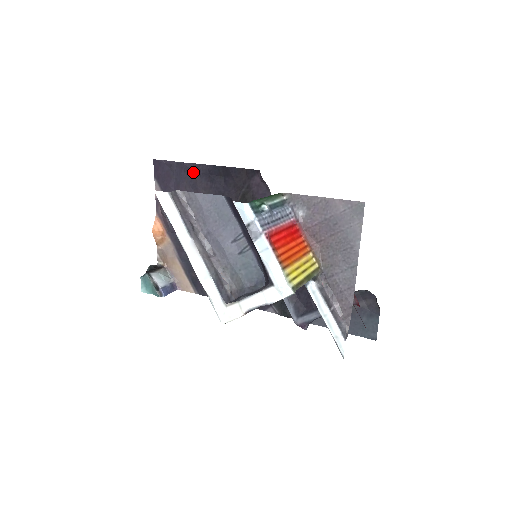
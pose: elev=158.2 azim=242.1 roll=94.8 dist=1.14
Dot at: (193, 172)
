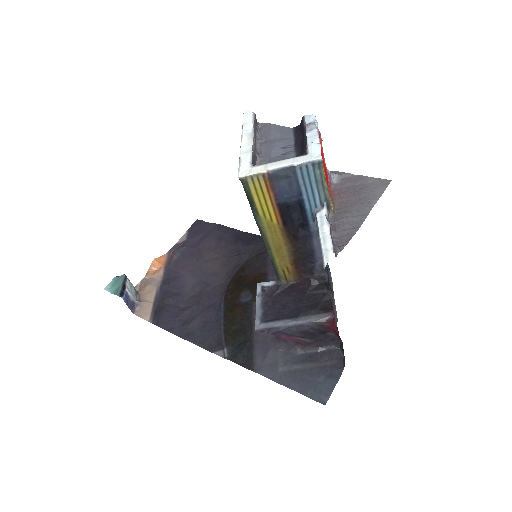
Dot at: (225, 232)
